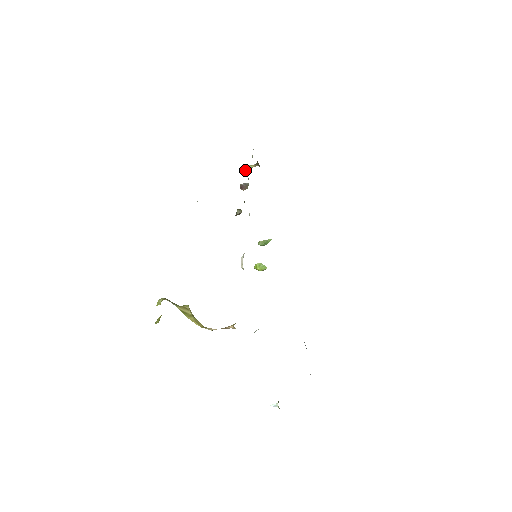
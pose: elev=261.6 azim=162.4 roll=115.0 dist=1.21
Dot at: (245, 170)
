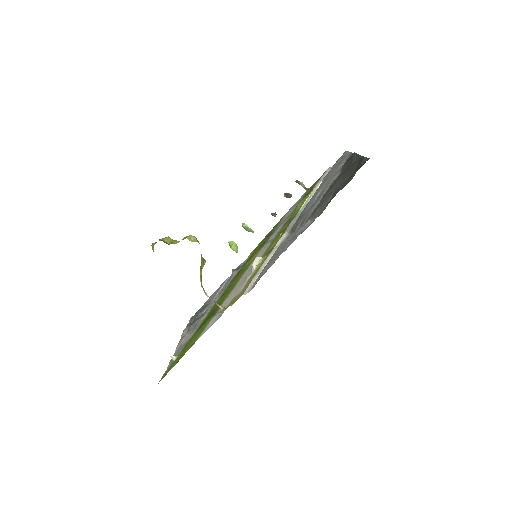
Dot at: (296, 181)
